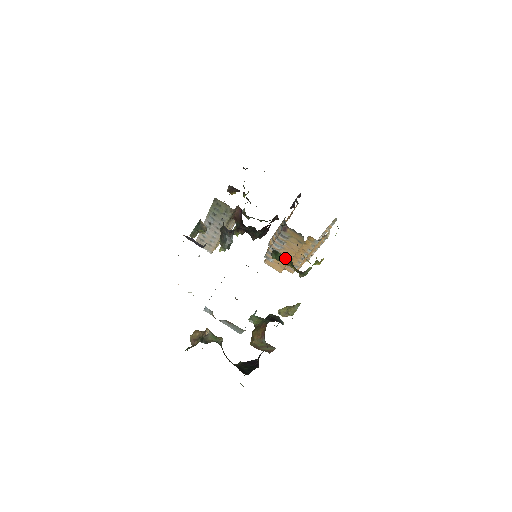
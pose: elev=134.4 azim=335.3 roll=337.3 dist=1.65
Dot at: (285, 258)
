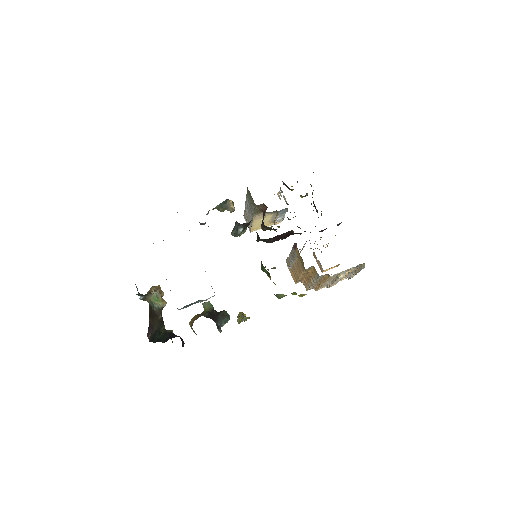
Dot at: (268, 273)
